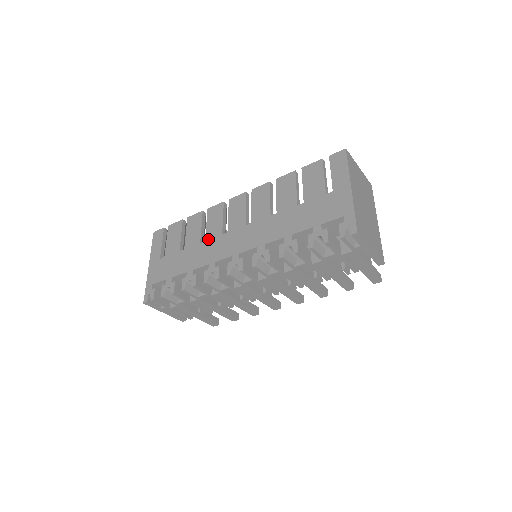
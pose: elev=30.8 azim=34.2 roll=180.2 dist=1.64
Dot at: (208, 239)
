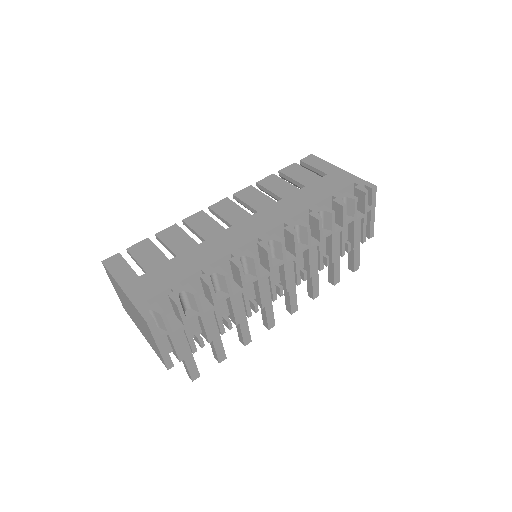
Dot at: (208, 238)
